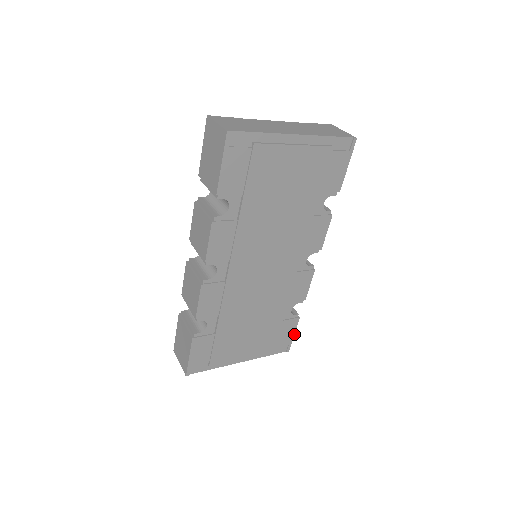
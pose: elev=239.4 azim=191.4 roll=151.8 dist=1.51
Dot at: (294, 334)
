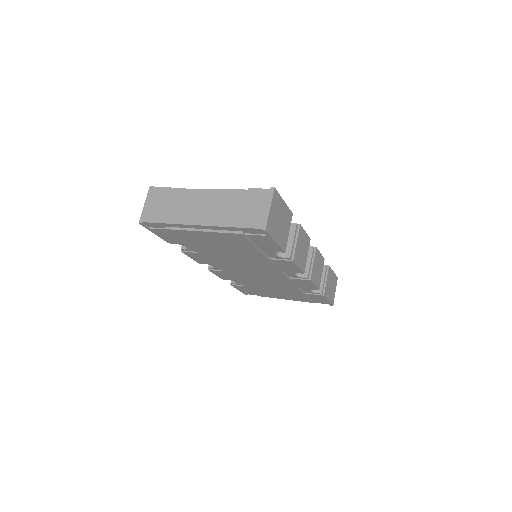
Dot at: (328, 300)
